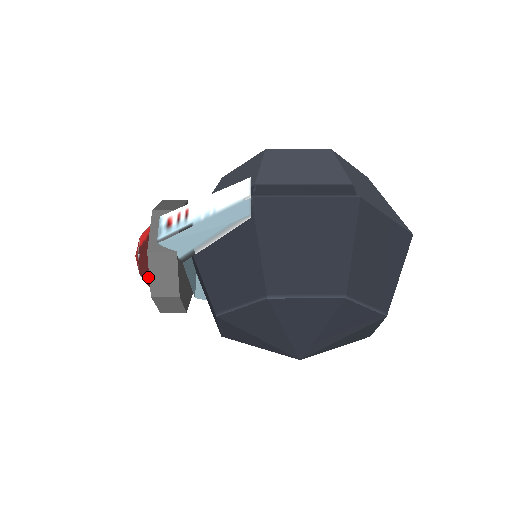
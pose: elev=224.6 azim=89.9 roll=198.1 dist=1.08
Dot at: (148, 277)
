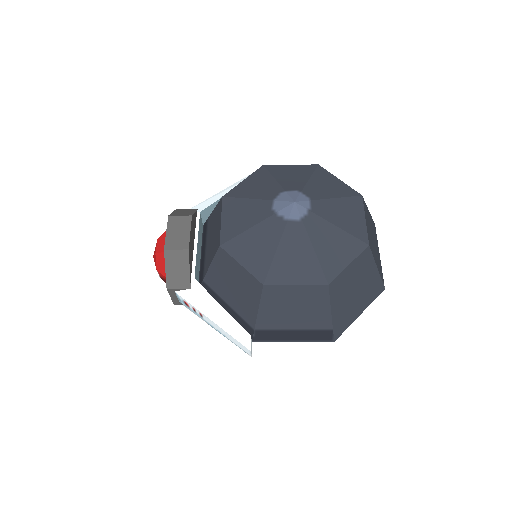
Dot at: occluded
